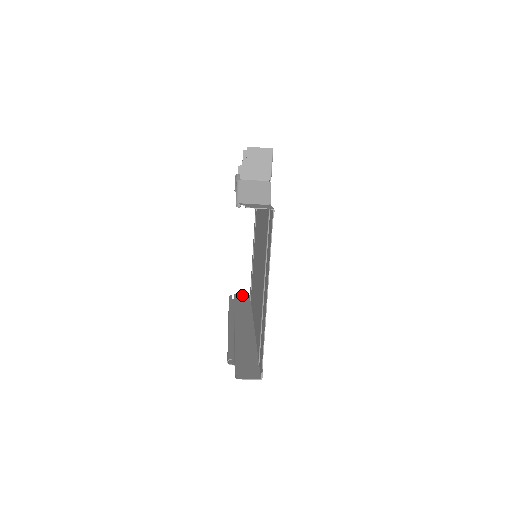
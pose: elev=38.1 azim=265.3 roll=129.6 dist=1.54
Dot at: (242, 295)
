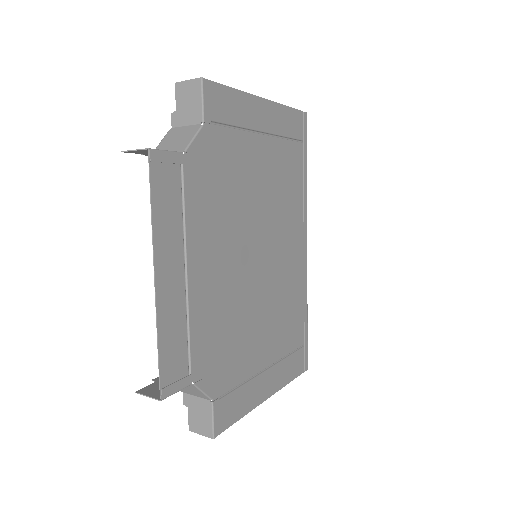
Dot at: occluded
